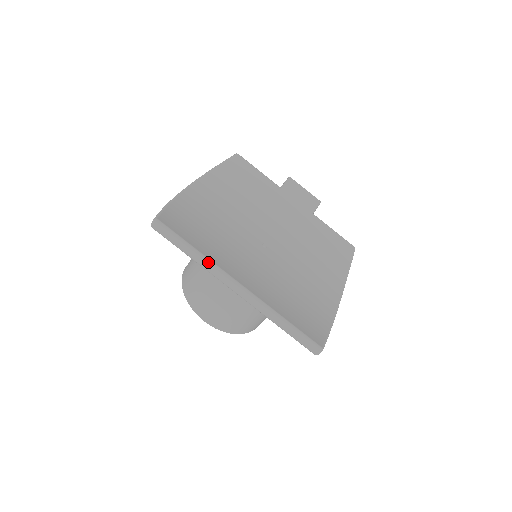
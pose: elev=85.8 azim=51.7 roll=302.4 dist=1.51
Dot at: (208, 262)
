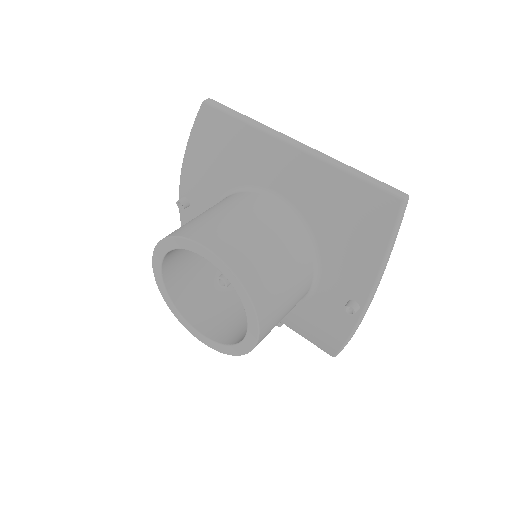
Dot at: (264, 125)
